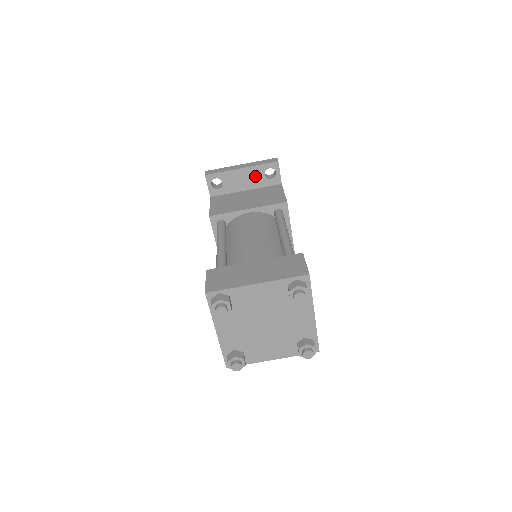
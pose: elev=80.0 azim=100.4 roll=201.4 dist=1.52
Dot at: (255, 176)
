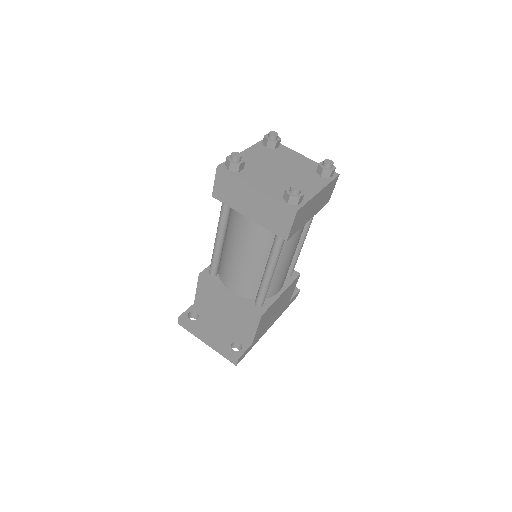
Dot at: occluded
